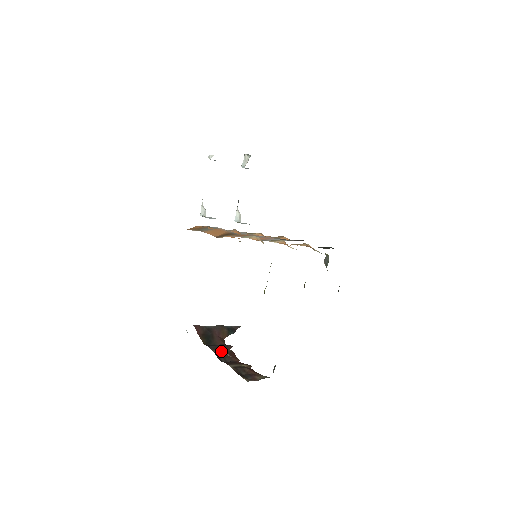
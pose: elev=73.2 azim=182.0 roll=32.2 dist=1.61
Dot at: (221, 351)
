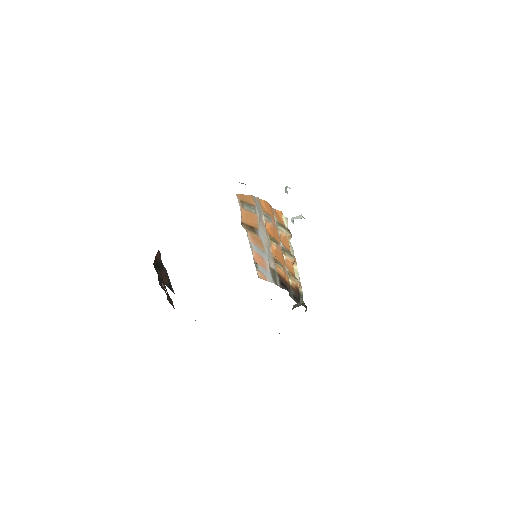
Dot at: occluded
